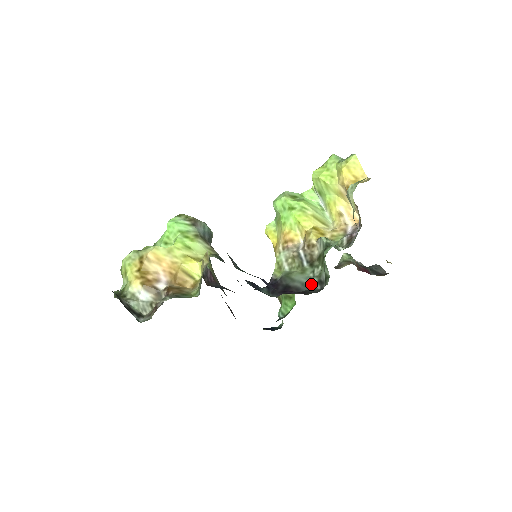
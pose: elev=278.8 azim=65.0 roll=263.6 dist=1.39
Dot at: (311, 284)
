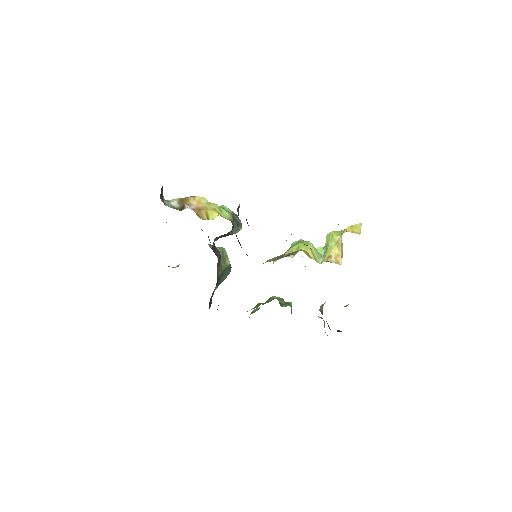
Dot at: occluded
